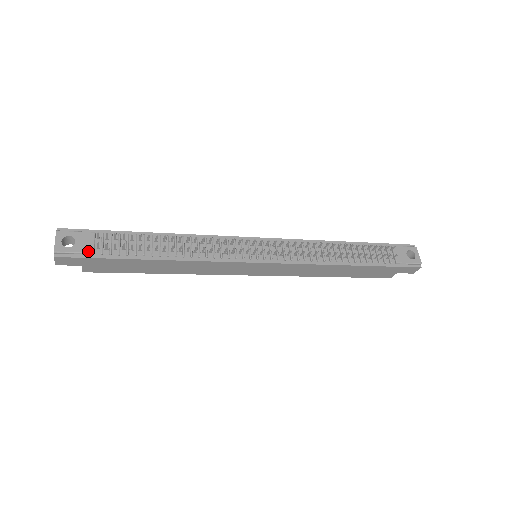
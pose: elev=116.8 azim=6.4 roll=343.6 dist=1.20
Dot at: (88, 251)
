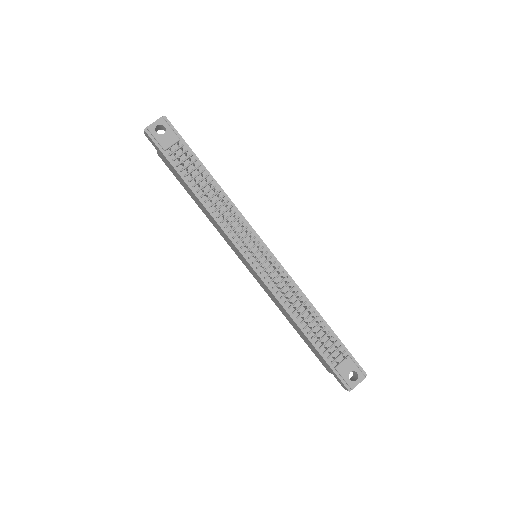
Dot at: (163, 146)
